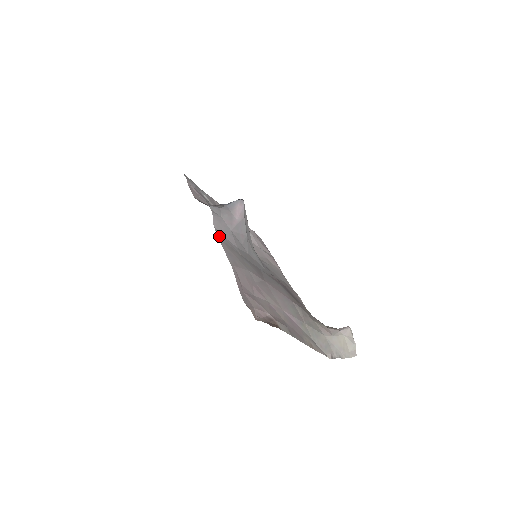
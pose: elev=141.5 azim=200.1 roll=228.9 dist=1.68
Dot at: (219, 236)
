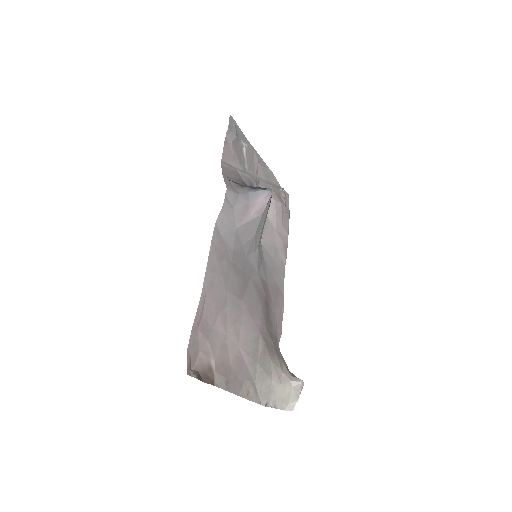
Dot at: (214, 238)
